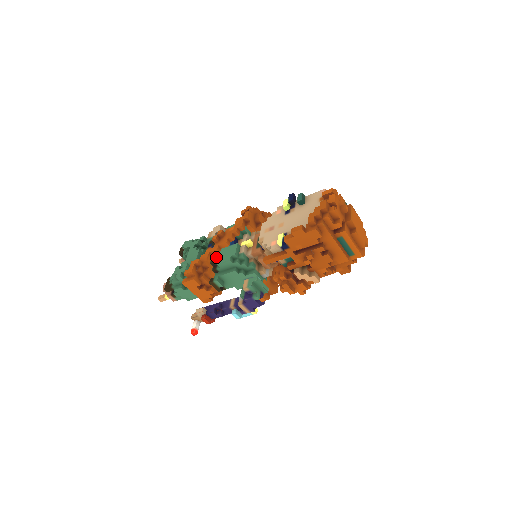
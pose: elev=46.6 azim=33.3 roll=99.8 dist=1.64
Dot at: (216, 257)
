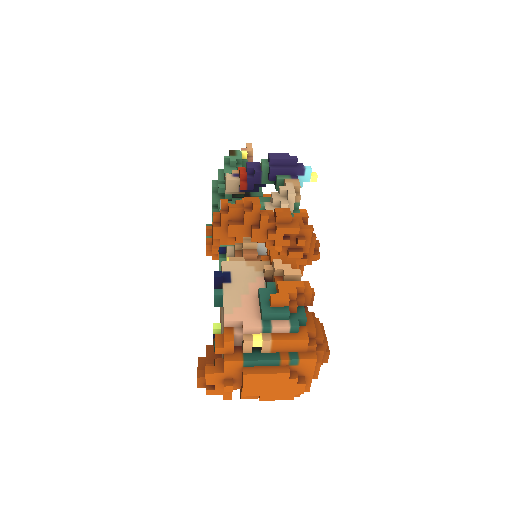
Dot at: occluded
